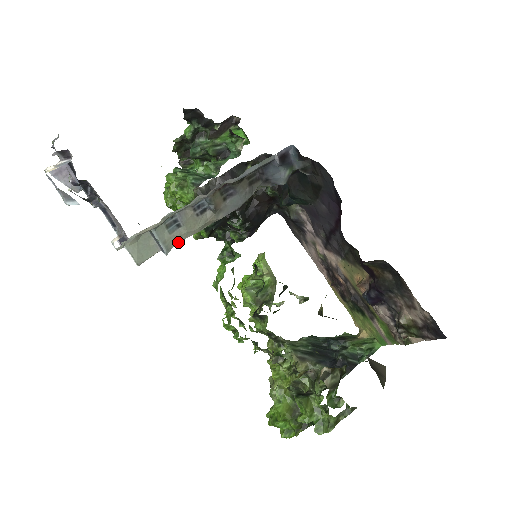
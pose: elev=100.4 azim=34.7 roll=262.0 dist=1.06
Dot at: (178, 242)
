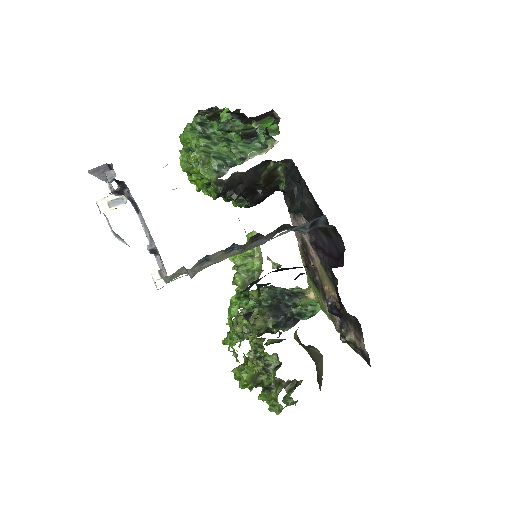
Dot at: occluded
